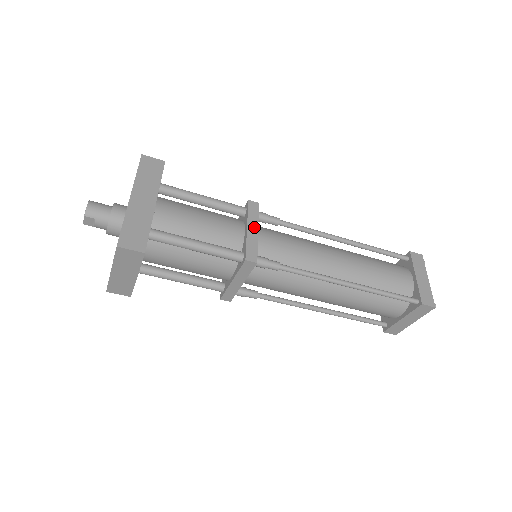
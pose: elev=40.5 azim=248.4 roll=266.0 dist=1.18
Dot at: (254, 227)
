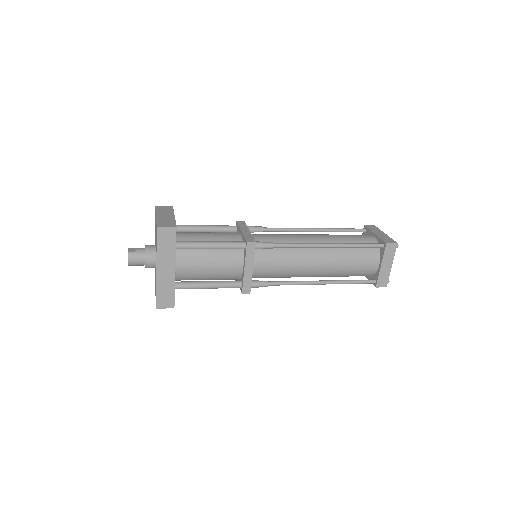
Dot at: (250, 266)
